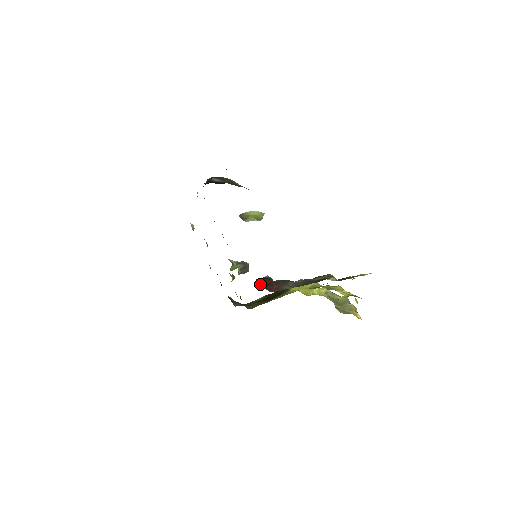
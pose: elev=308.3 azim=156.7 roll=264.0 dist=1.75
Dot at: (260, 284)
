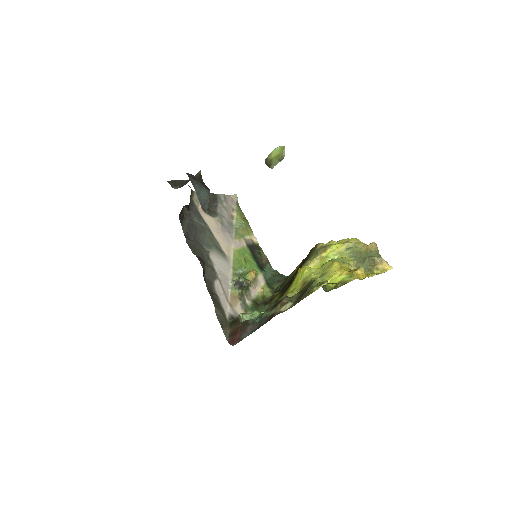
Dot at: (229, 334)
